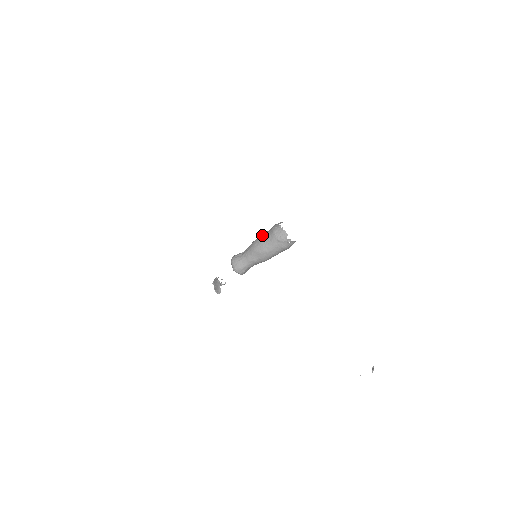
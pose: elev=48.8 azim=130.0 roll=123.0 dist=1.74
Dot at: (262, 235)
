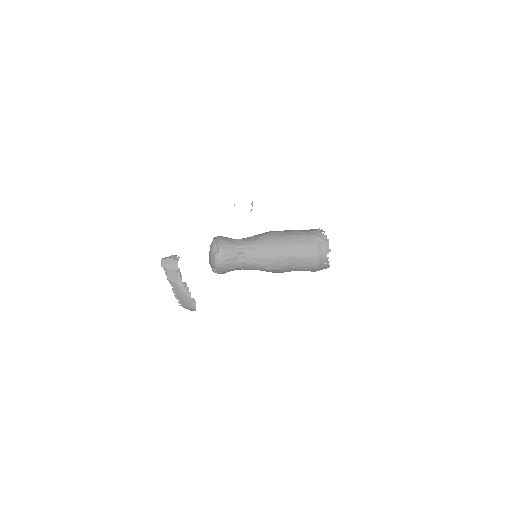
Dot at: (291, 255)
